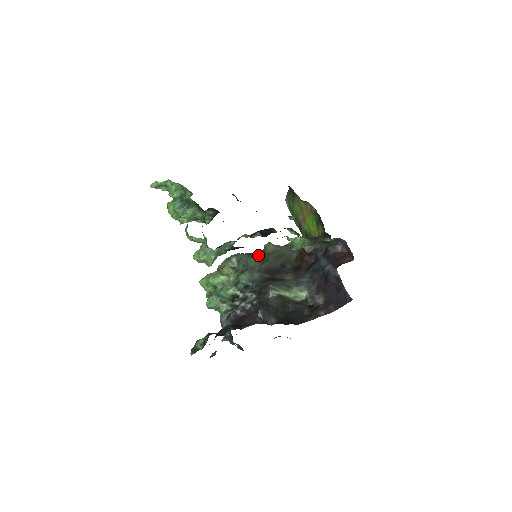
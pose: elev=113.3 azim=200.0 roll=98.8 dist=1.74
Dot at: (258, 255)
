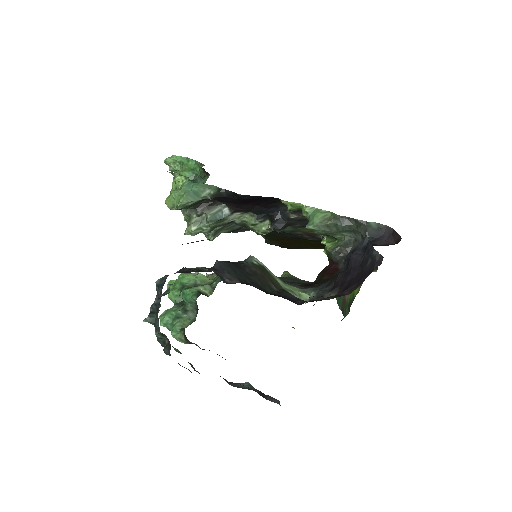
Dot at: occluded
